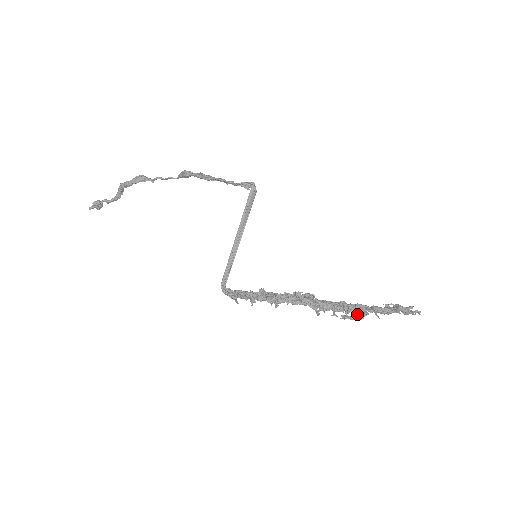
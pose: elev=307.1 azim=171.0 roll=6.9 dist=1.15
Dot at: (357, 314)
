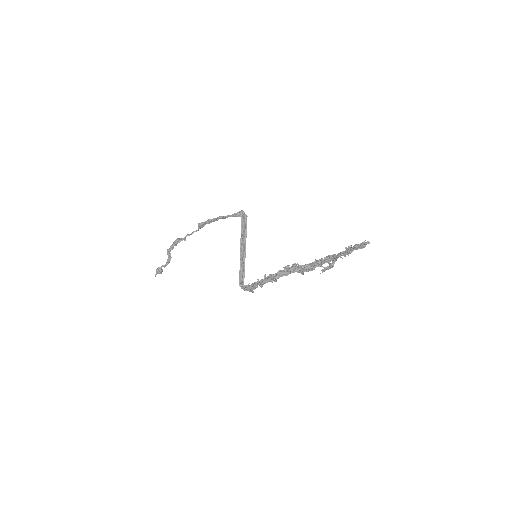
Dot at: (328, 263)
